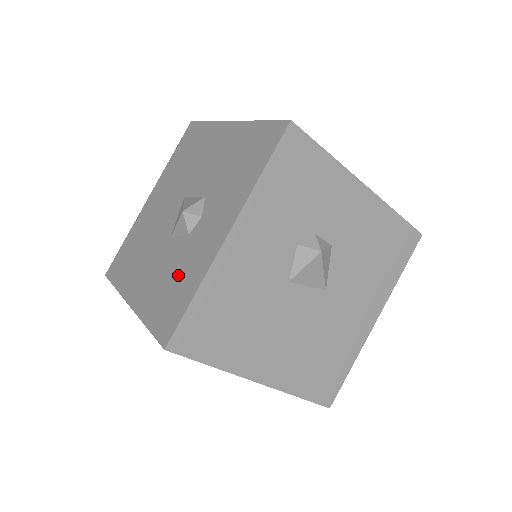
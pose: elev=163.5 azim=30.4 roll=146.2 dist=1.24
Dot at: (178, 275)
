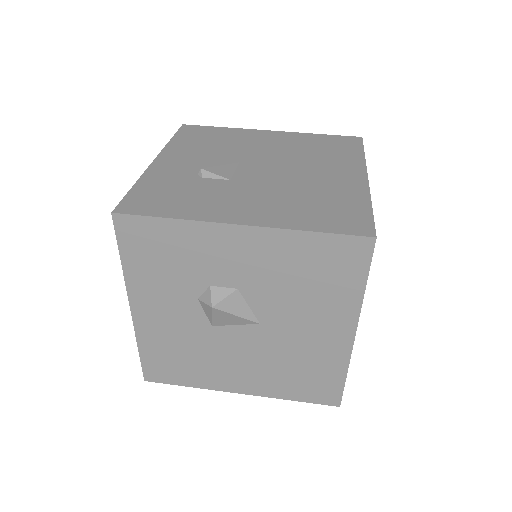
Dot at: occluded
